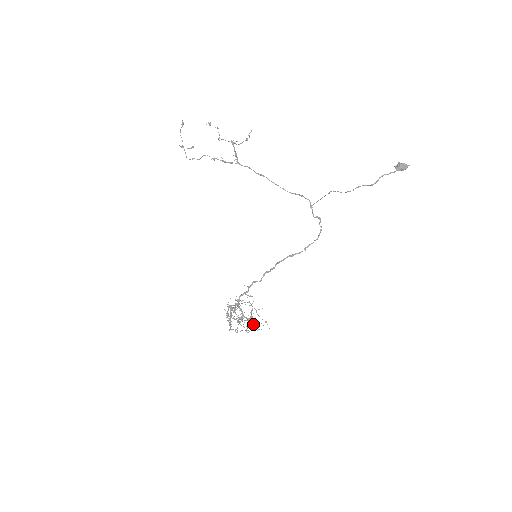
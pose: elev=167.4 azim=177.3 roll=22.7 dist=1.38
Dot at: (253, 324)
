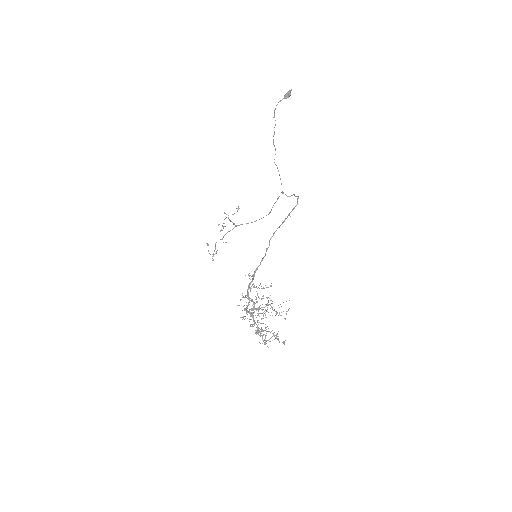
Dot at: occluded
